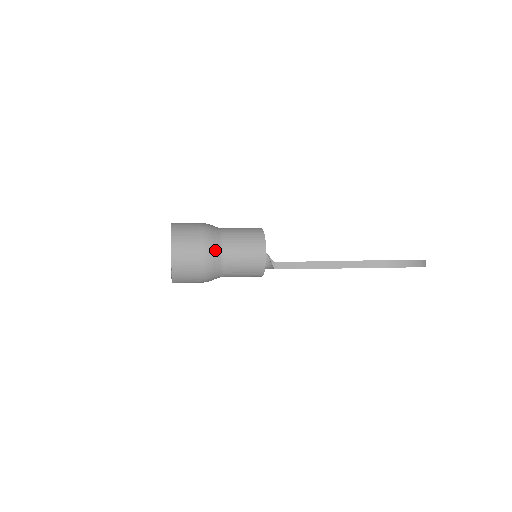
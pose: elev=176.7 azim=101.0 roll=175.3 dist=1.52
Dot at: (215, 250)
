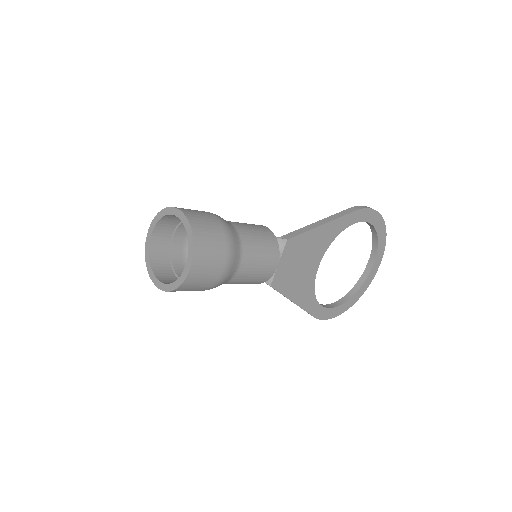
Dot at: occluded
